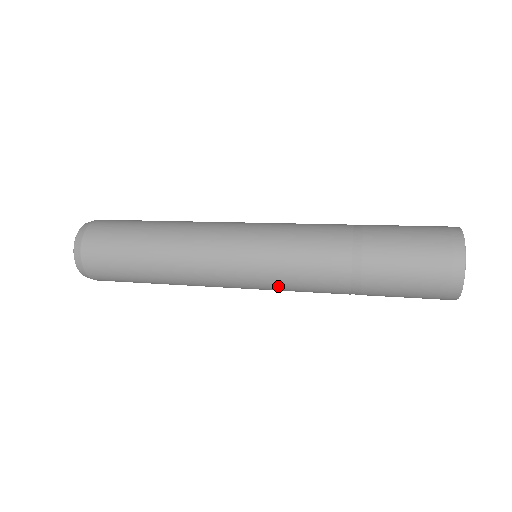
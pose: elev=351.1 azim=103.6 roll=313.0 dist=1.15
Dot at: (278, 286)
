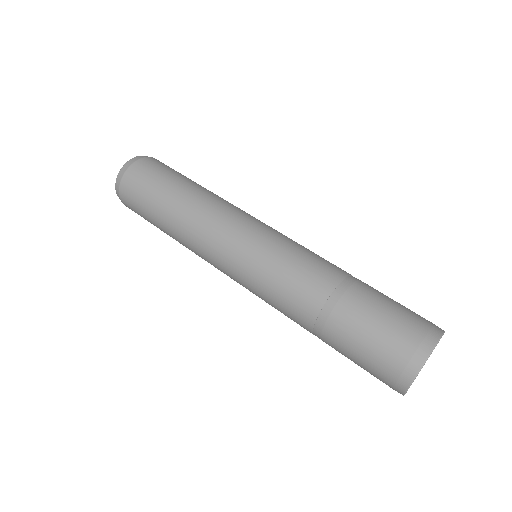
Dot at: (256, 289)
